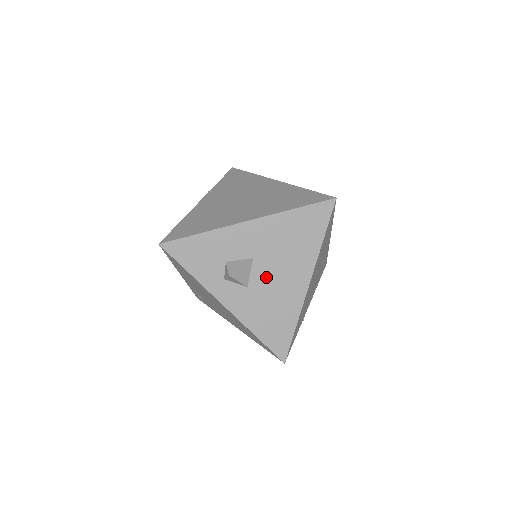
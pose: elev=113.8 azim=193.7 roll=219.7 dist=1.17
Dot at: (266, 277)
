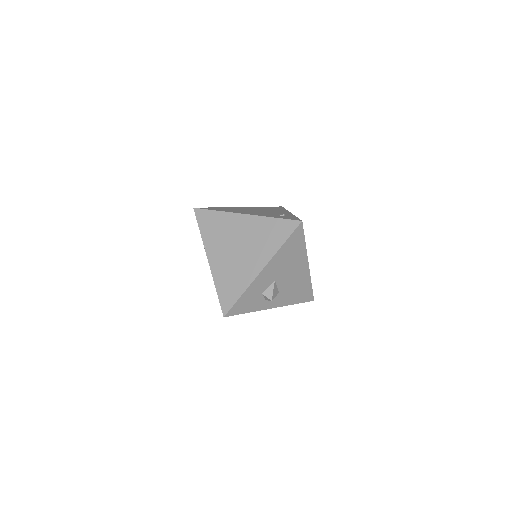
Dot at: (286, 281)
